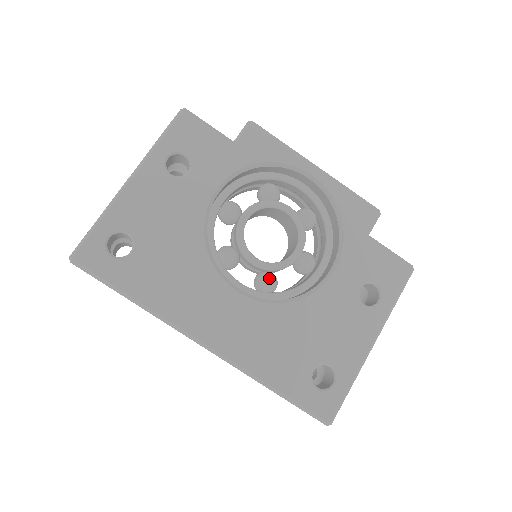
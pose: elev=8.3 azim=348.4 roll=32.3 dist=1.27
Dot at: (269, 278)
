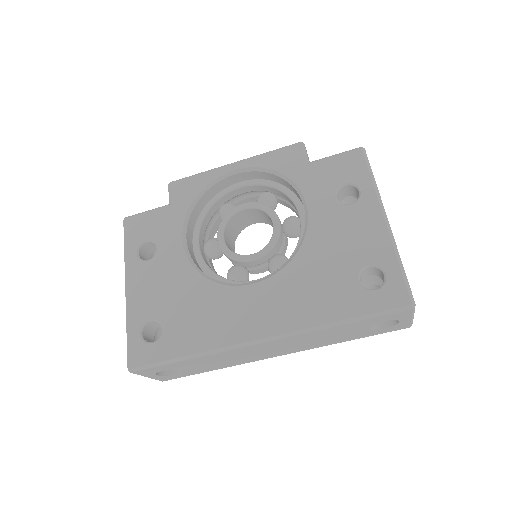
Dot at: (275, 259)
